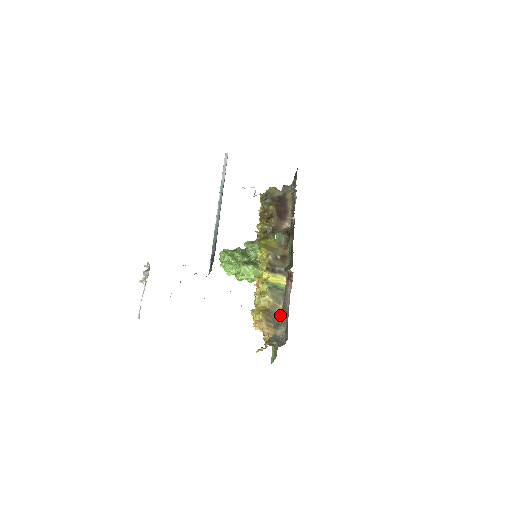
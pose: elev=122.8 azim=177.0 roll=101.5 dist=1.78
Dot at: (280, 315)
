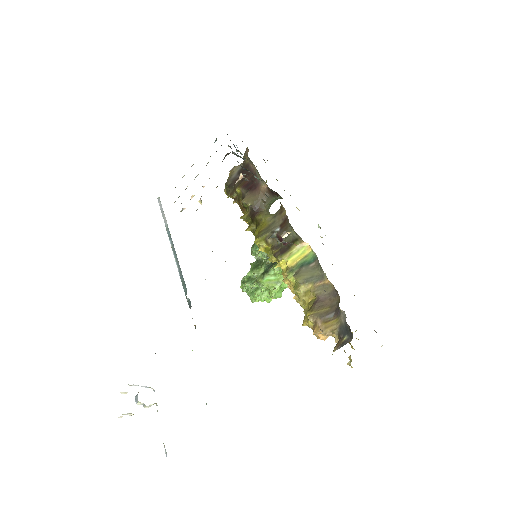
Dot at: (335, 292)
